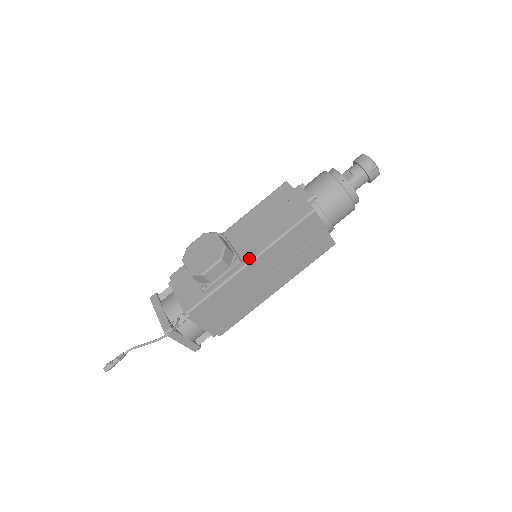
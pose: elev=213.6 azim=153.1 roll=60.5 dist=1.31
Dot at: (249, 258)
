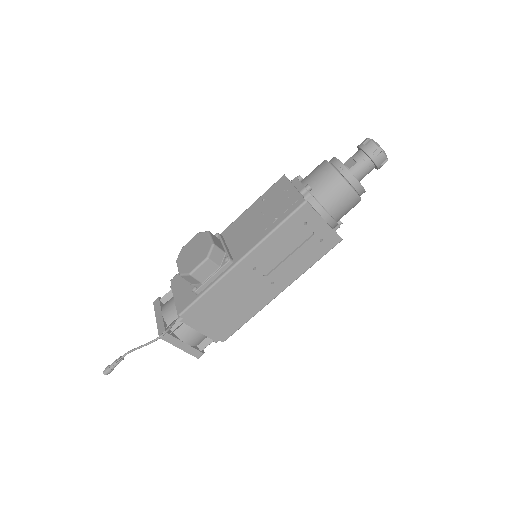
Dot at: (239, 256)
